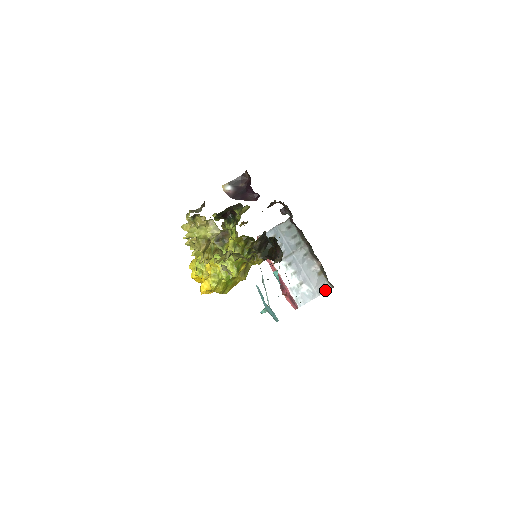
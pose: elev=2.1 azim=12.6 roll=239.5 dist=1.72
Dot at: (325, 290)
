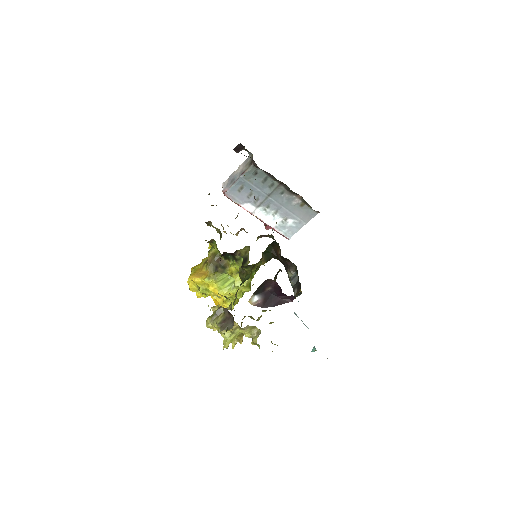
Dot at: (311, 217)
